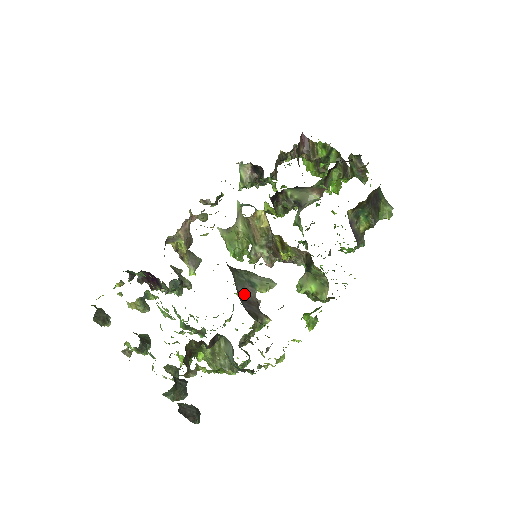
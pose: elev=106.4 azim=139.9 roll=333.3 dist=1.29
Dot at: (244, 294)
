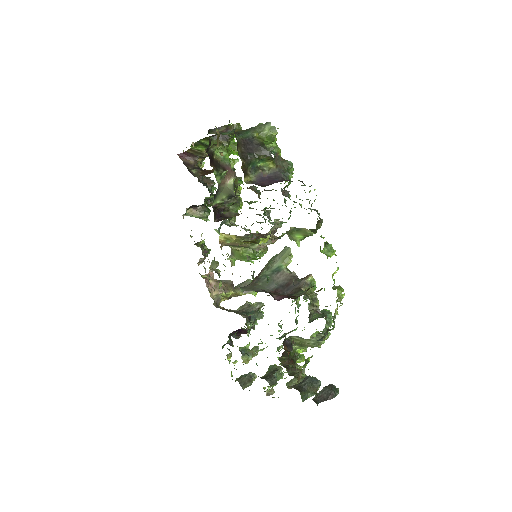
Dot at: (279, 285)
